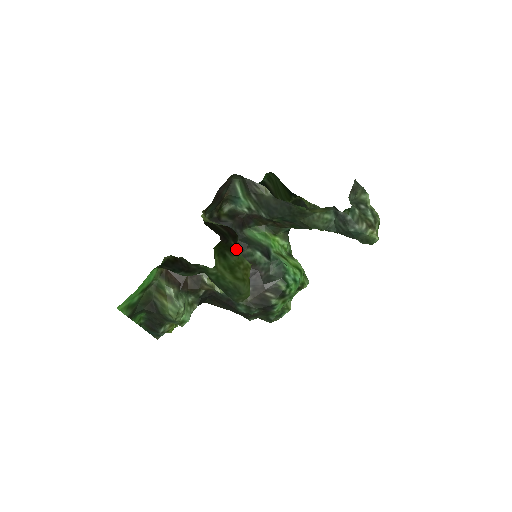
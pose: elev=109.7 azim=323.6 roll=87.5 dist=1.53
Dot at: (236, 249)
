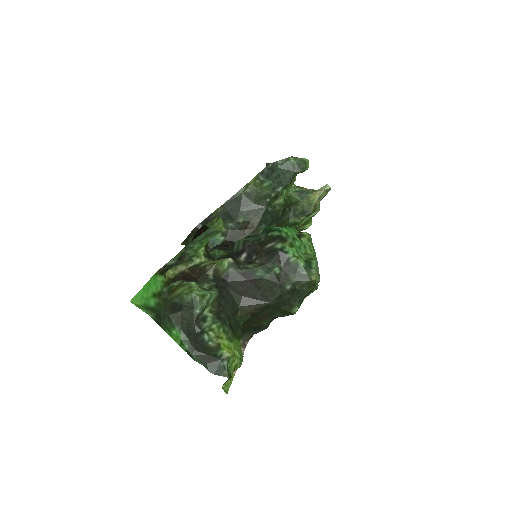
Dot at: occluded
